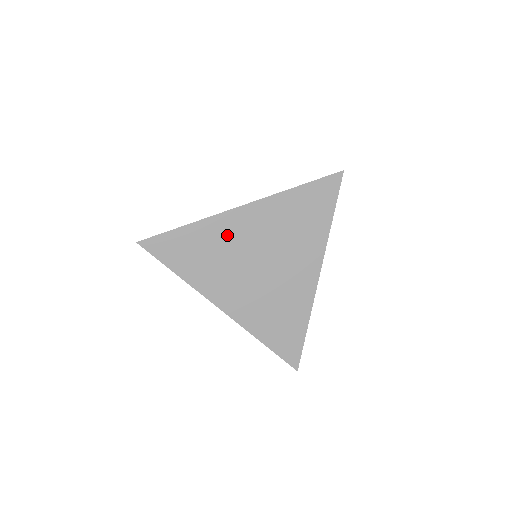
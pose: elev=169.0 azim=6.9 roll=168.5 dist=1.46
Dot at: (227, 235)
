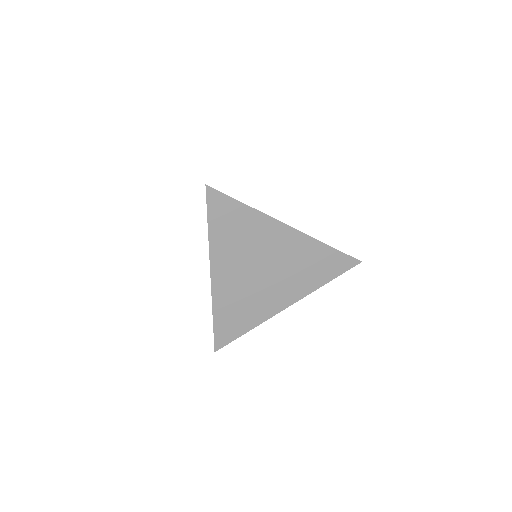
Dot at: (263, 235)
